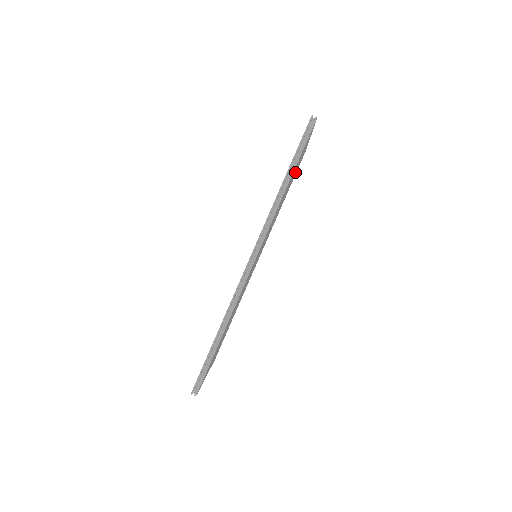
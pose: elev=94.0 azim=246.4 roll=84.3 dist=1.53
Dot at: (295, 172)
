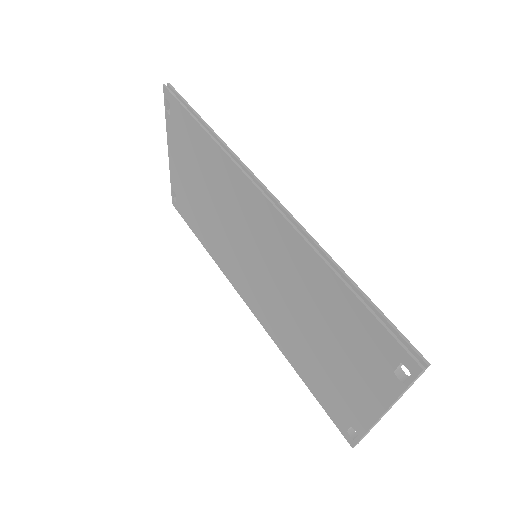
Dot at: occluded
